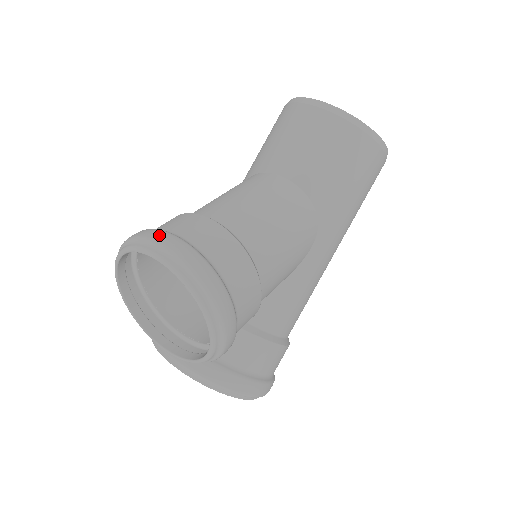
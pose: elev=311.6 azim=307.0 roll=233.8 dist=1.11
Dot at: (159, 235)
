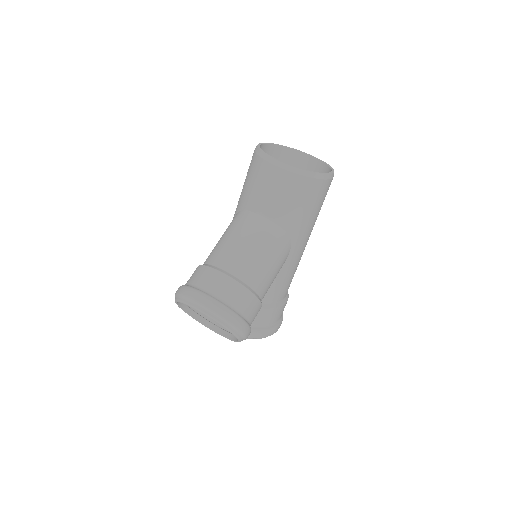
Dot at: (197, 296)
